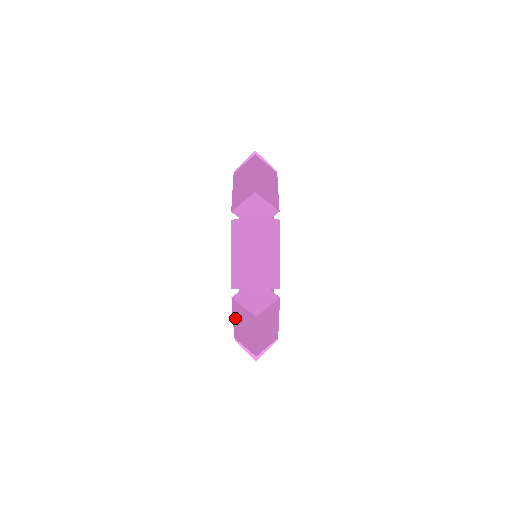
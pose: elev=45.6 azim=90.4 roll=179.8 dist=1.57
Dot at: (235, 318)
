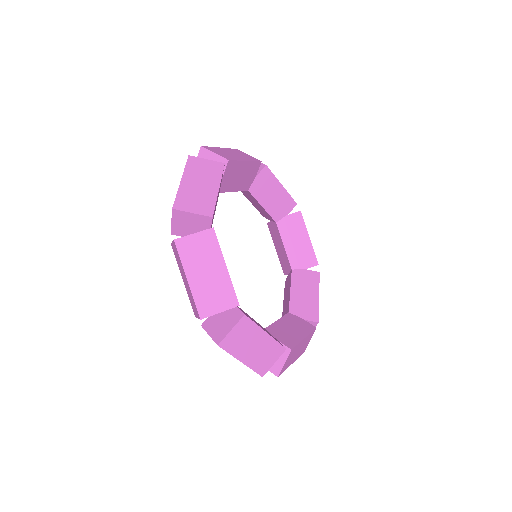
Dot at: (182, 276)
